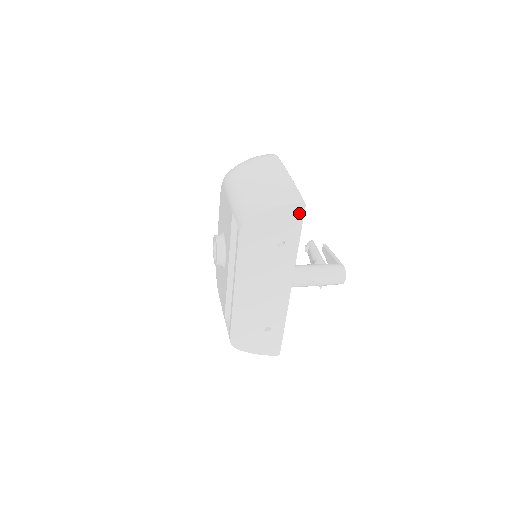
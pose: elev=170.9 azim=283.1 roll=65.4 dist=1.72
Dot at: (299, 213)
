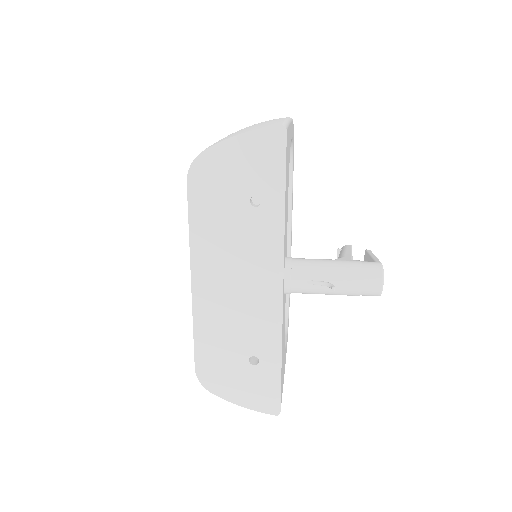
Dot at: (278, 145)
